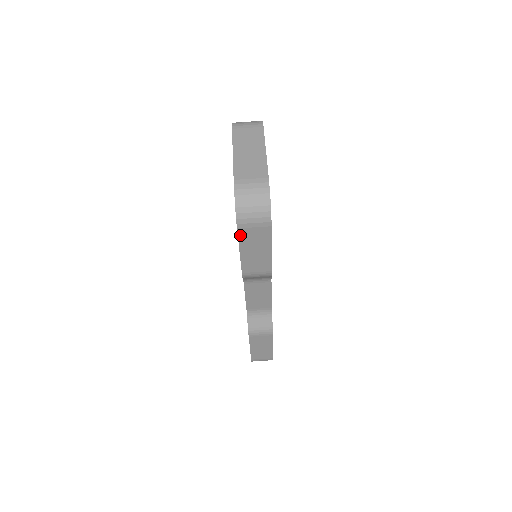
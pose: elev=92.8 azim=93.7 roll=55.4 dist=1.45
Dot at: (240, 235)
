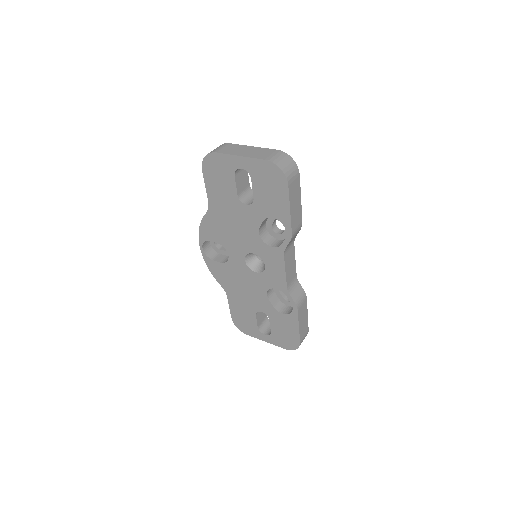
Dot at: (289, 192)
